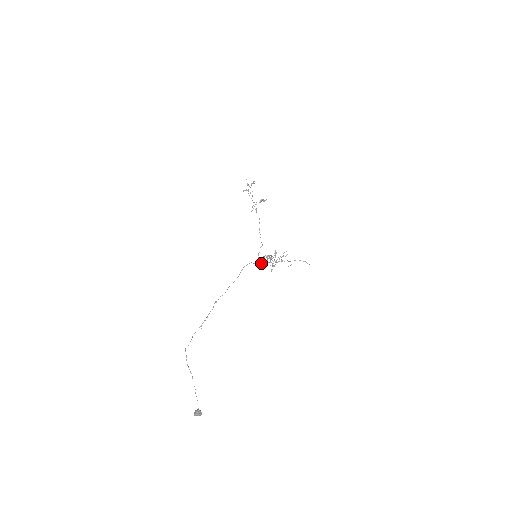
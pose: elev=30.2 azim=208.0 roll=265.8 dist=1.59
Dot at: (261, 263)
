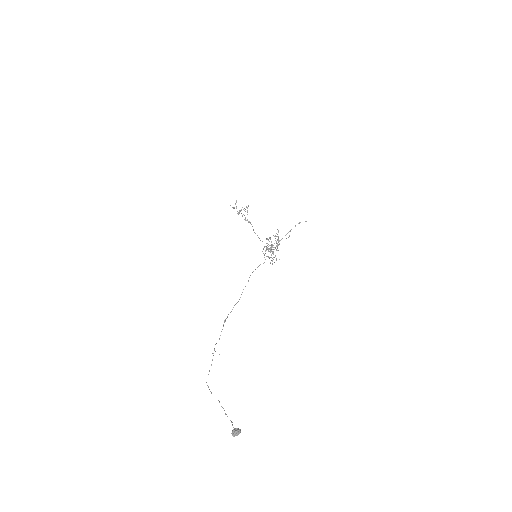
Dot at: occluded
